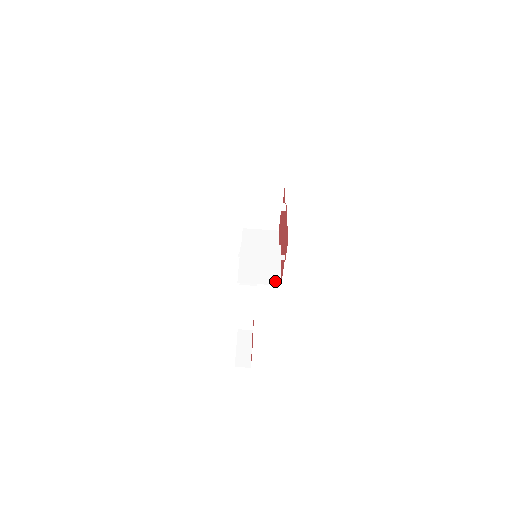
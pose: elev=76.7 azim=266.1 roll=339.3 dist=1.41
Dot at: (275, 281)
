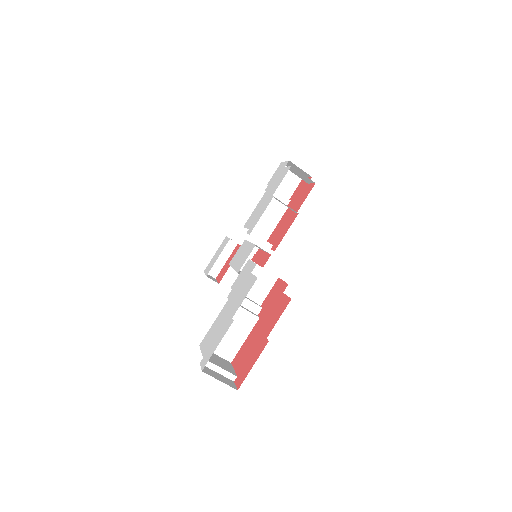
Dot at: (229, 357)
